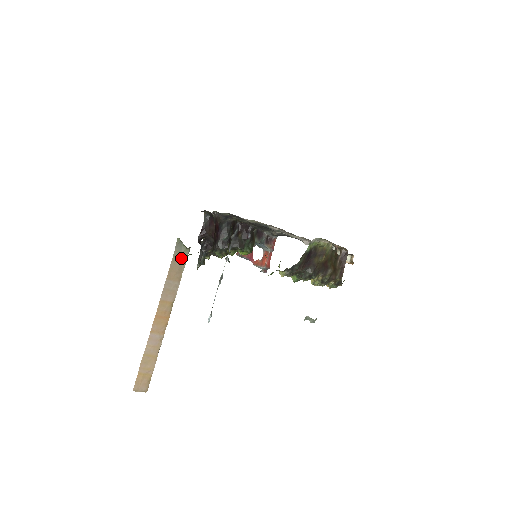
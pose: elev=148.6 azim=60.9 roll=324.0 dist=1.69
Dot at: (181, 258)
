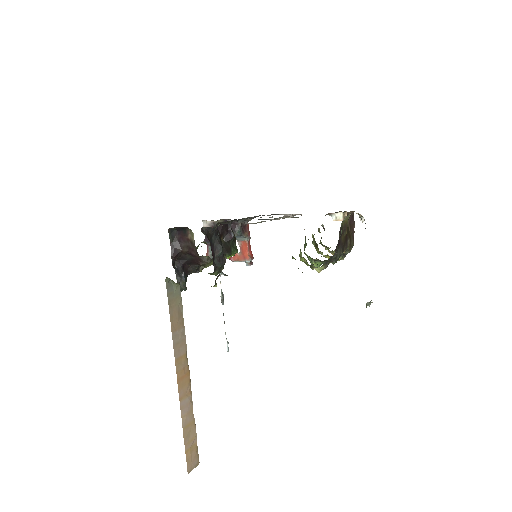
Dot at: (175, 299)
